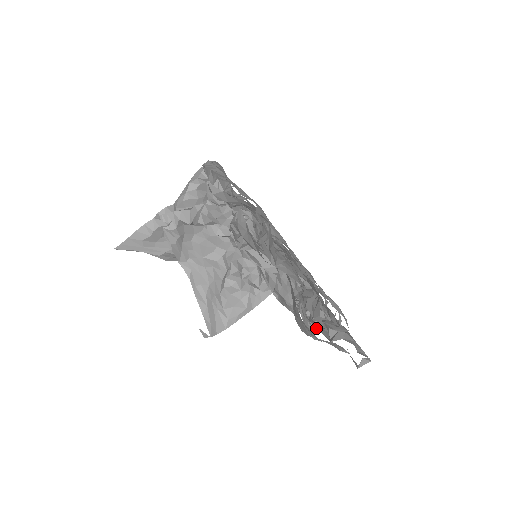
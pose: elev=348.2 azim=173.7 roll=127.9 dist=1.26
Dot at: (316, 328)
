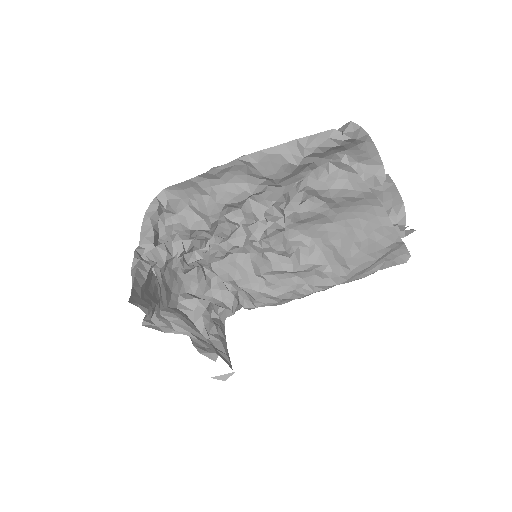
Dot at: occluded
